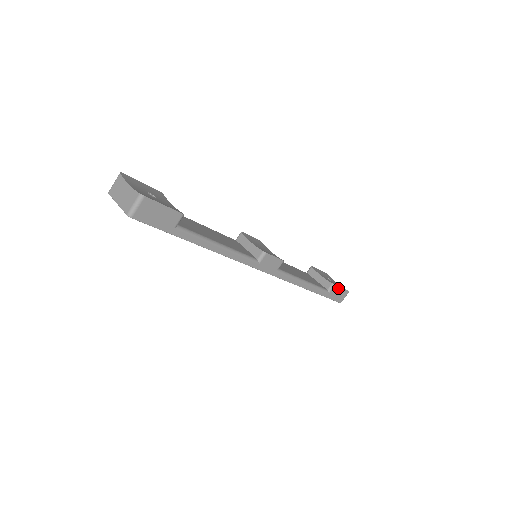
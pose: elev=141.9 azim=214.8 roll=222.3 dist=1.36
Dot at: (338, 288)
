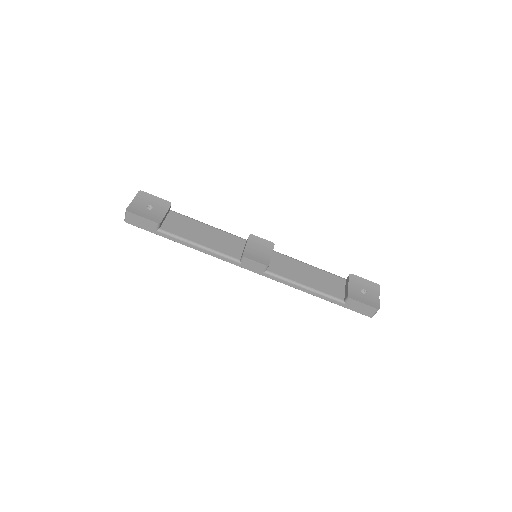
Dot at: (357, 302)
